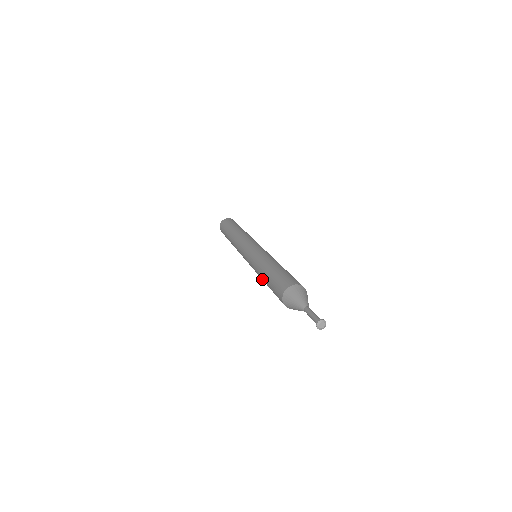
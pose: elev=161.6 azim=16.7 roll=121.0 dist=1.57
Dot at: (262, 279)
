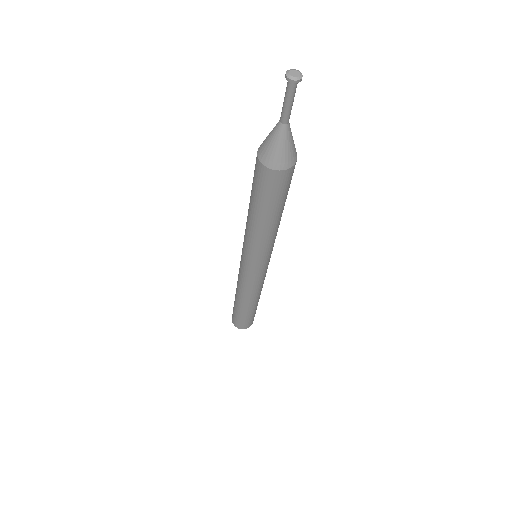
Dot at: (249, 221)
